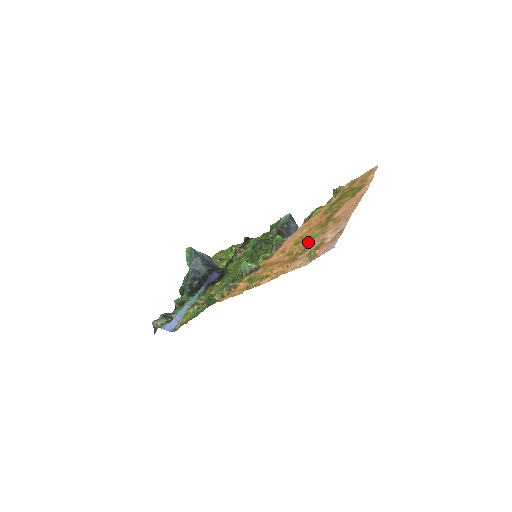
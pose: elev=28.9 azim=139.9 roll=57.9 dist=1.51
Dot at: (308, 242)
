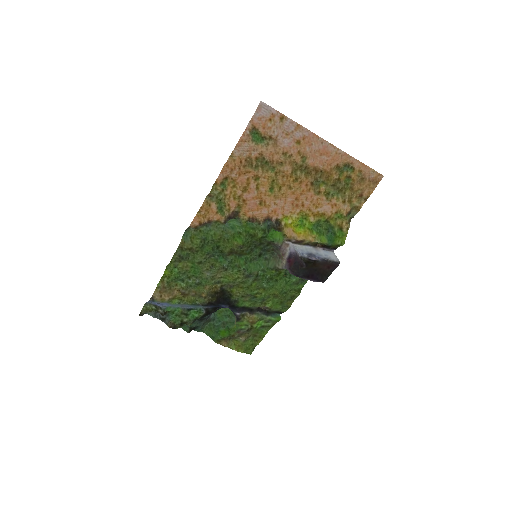
Dot at: (272, 164)
